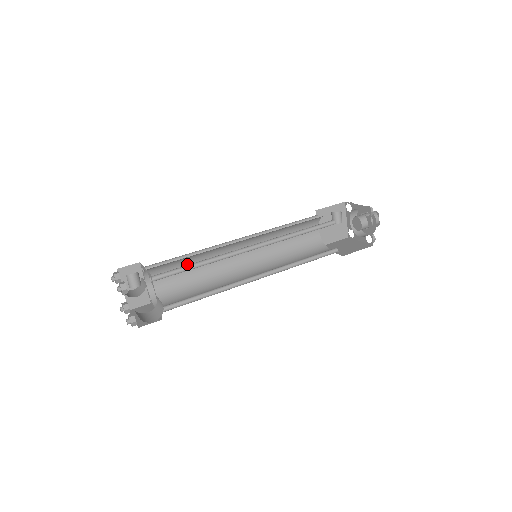
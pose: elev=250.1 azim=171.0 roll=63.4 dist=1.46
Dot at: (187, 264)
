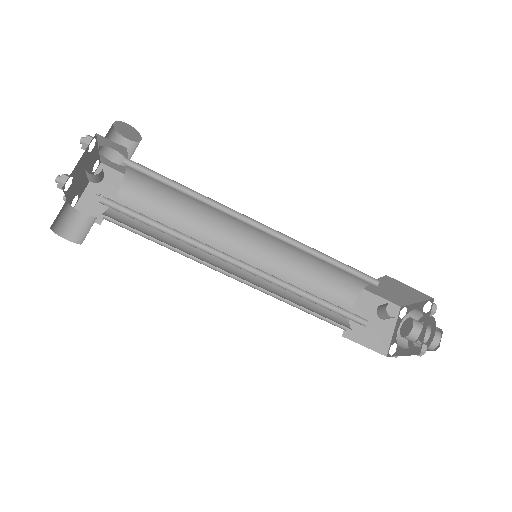
Dot at: (183, 190)
